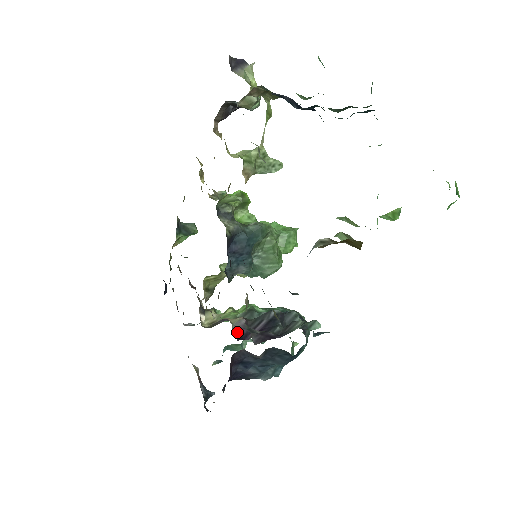
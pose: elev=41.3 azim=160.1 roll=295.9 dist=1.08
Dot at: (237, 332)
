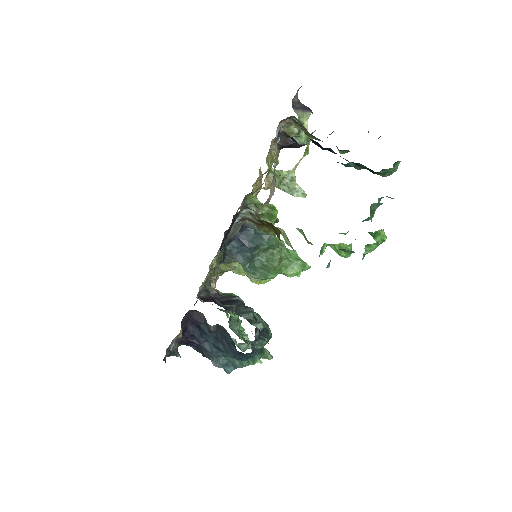
Dot at: occluded
